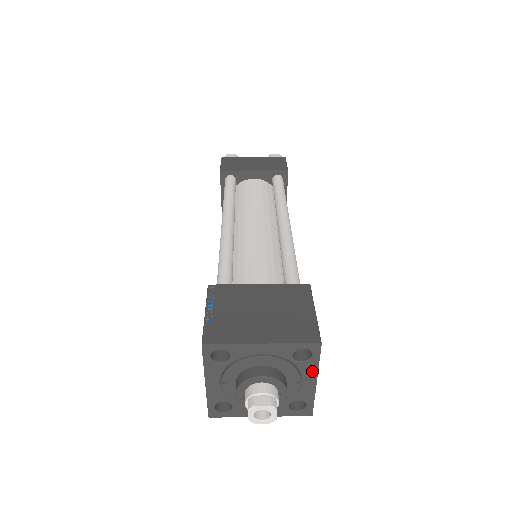
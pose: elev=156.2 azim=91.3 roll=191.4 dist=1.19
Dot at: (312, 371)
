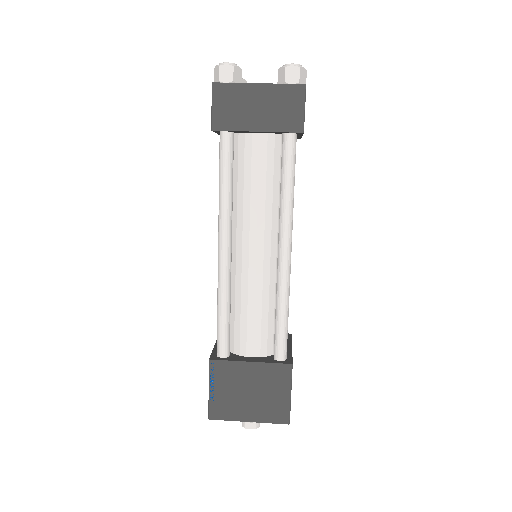
Dot at: occluded
